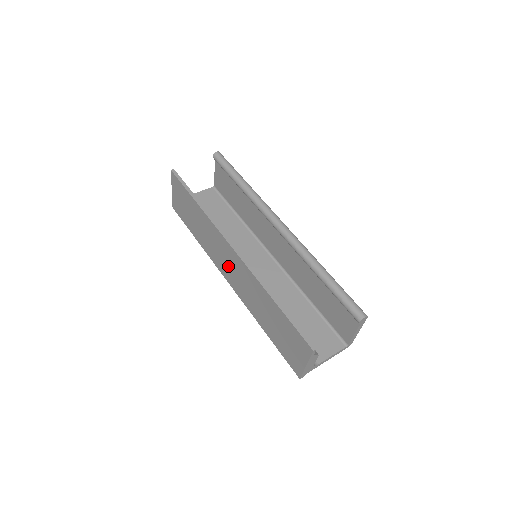
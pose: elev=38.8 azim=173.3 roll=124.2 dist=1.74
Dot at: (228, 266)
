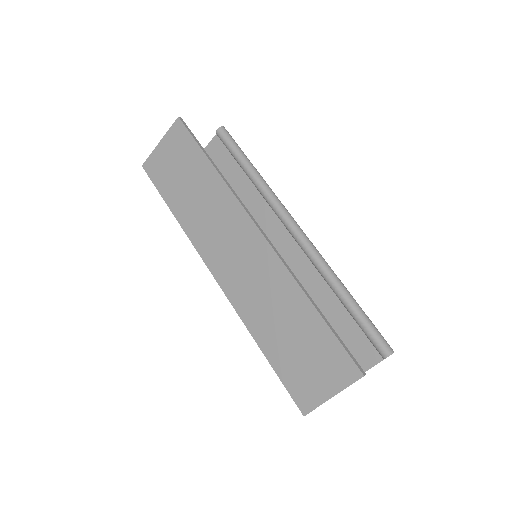
Dot at: (231, 255)
